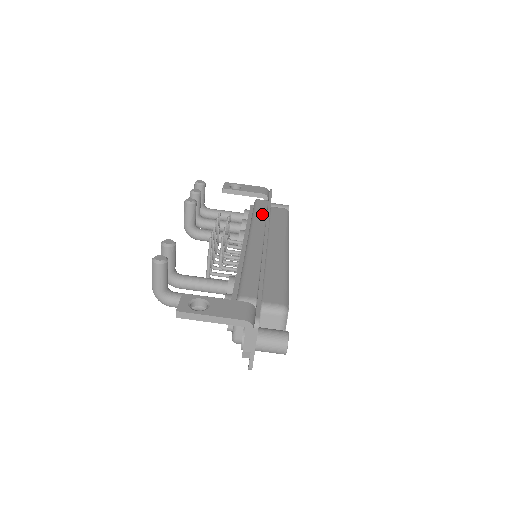
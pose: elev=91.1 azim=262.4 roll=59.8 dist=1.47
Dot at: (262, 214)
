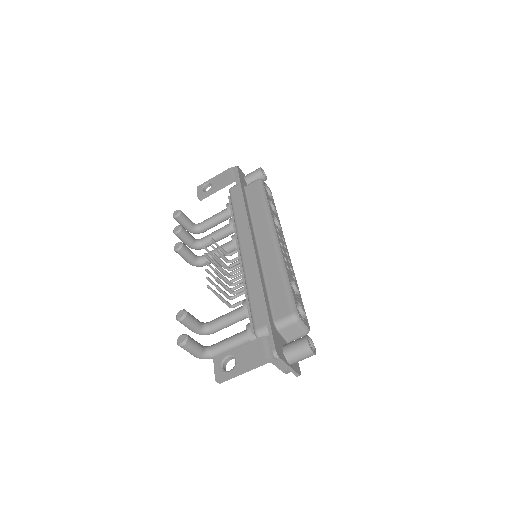
Dot at: (240, 208)
